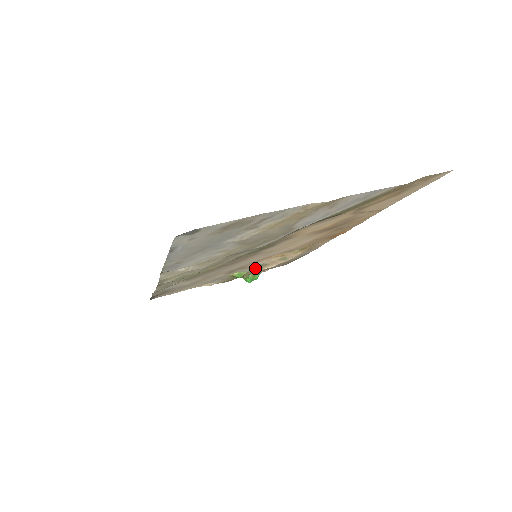
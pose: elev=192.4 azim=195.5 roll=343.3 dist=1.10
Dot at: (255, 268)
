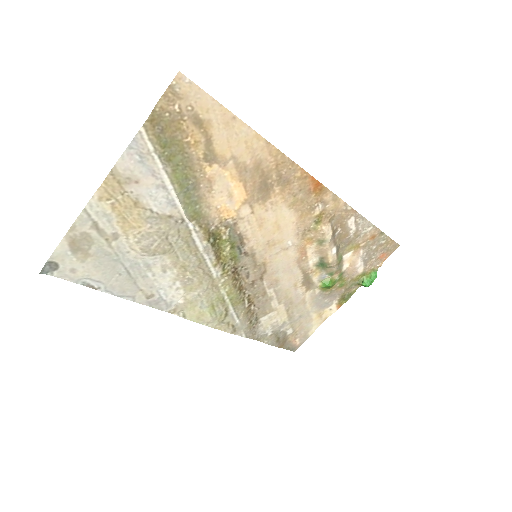
Dot at: (325, 268)
